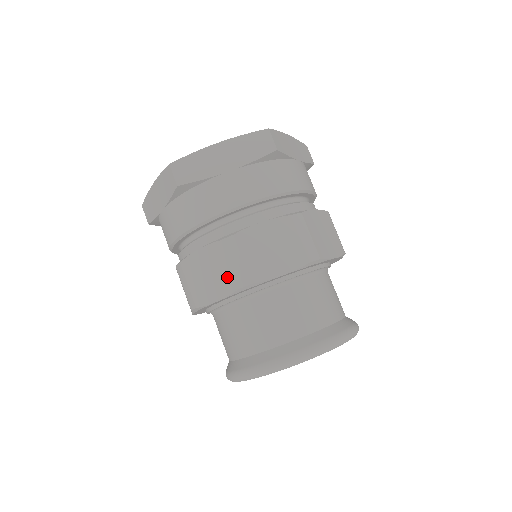
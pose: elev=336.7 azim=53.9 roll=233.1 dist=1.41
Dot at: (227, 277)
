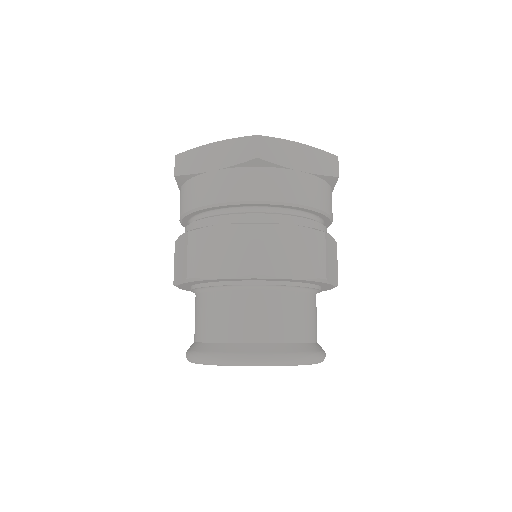
Dot at: (185, 266)
